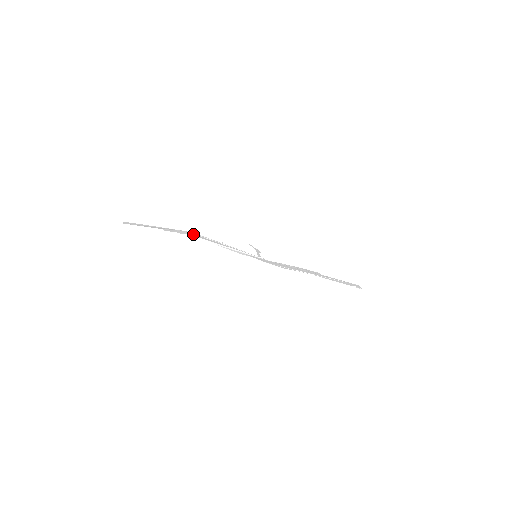
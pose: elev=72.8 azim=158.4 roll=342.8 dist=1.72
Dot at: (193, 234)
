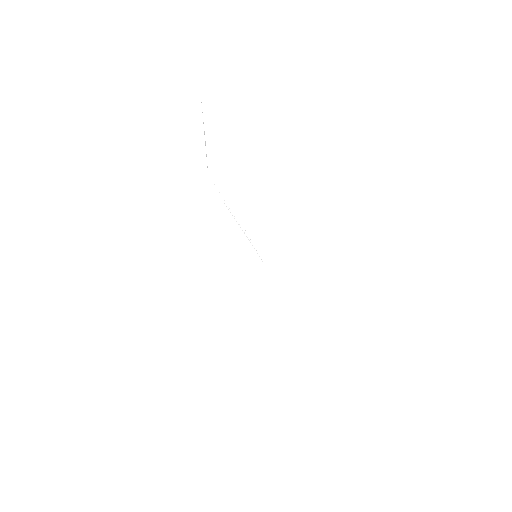
Dot at: occluded
